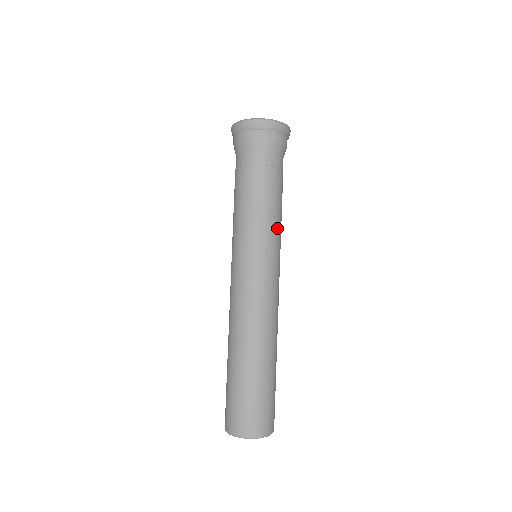
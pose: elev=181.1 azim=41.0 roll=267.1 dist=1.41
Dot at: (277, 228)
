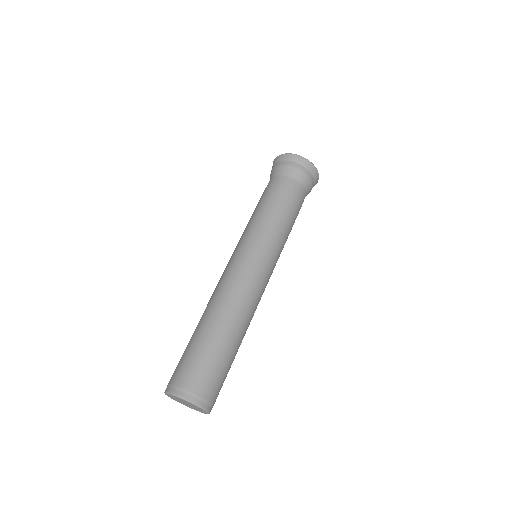
Dot at: (284, 239)
